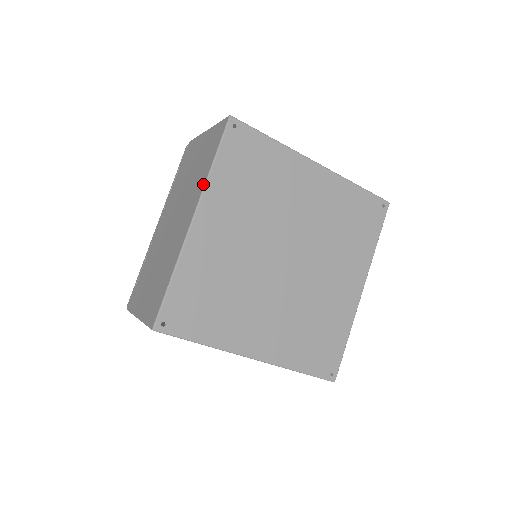
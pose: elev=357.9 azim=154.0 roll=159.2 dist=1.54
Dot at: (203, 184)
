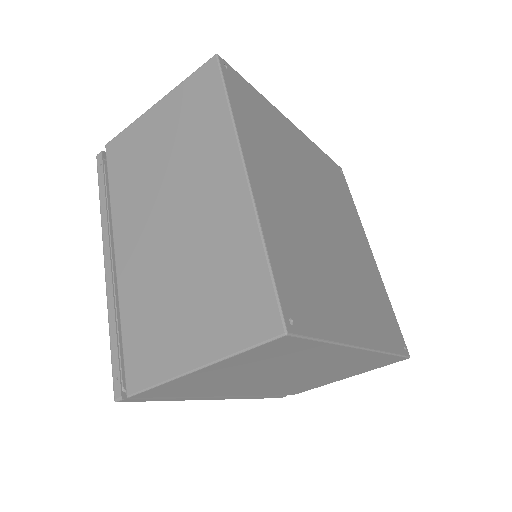
Dot at: occluded
